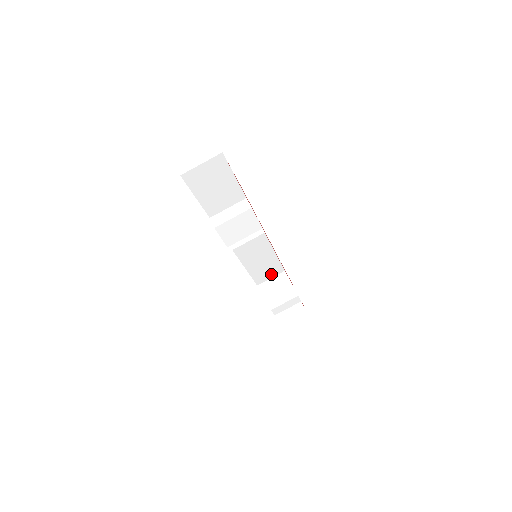
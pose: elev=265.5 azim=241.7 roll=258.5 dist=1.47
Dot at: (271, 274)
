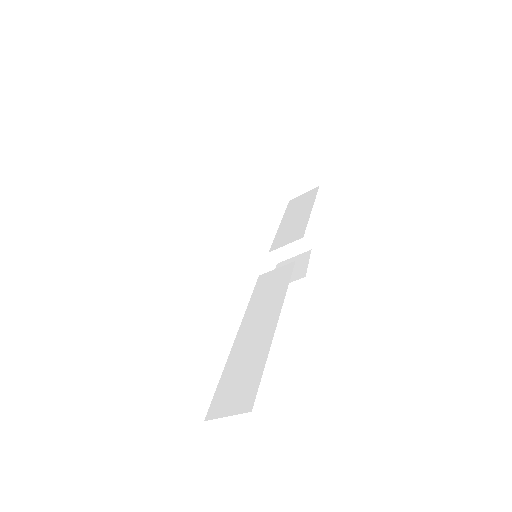
Dot at: occluded
